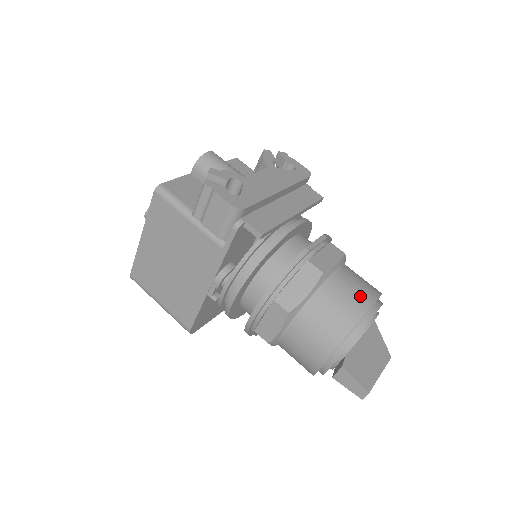
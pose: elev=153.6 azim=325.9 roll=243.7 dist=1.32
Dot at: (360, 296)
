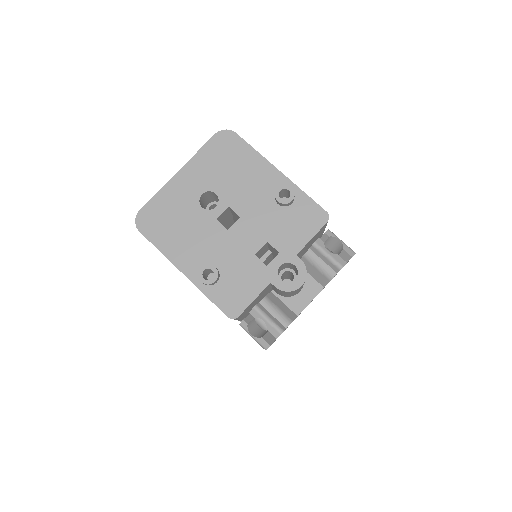
Dot at: occluded
